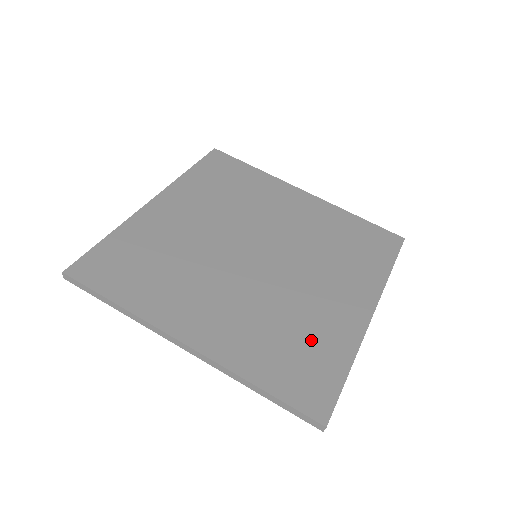
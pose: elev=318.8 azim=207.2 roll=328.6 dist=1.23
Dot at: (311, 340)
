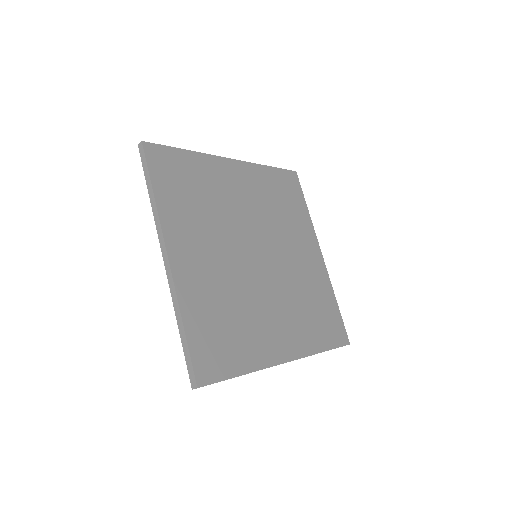
Dot at: (238, 335)
